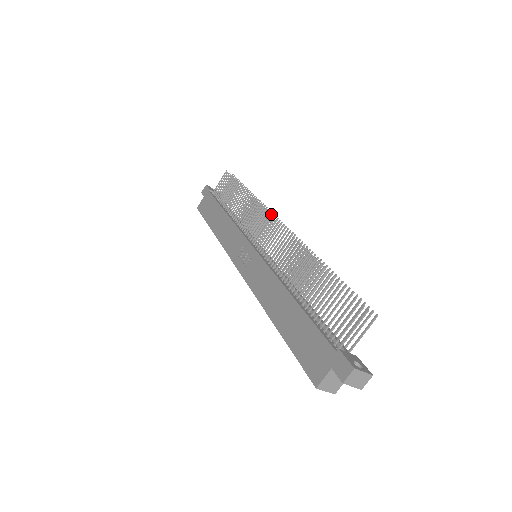
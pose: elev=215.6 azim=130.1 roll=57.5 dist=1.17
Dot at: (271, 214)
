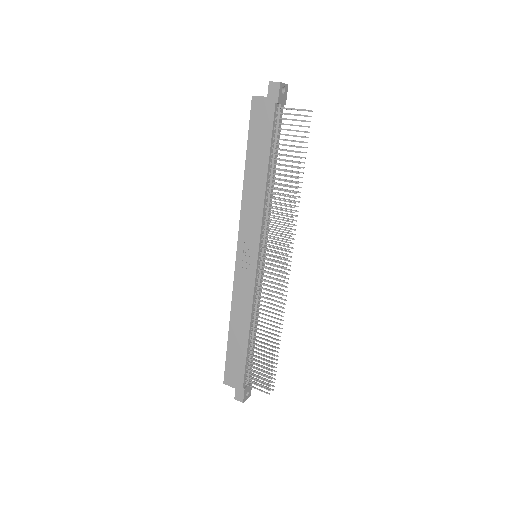
Dot at: (293, 239)
